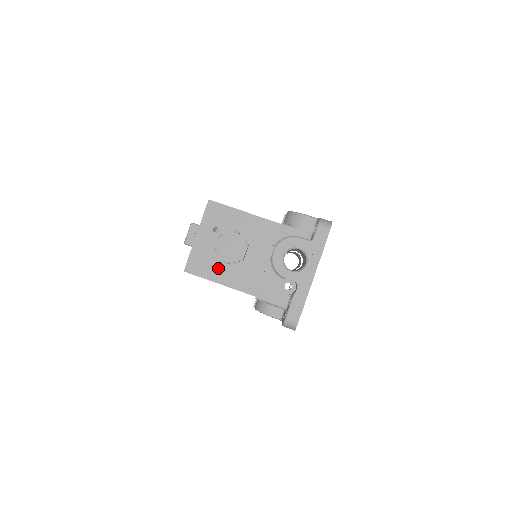
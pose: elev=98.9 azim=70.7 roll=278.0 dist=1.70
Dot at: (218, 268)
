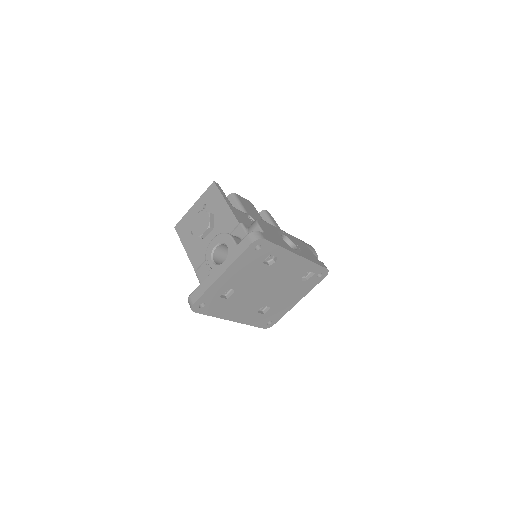
Dot at: (190, 236)
